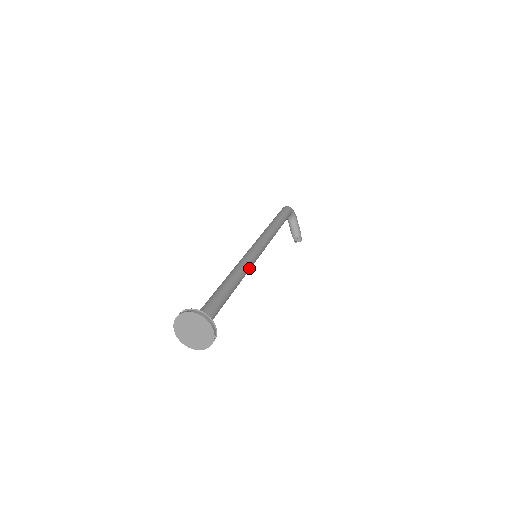
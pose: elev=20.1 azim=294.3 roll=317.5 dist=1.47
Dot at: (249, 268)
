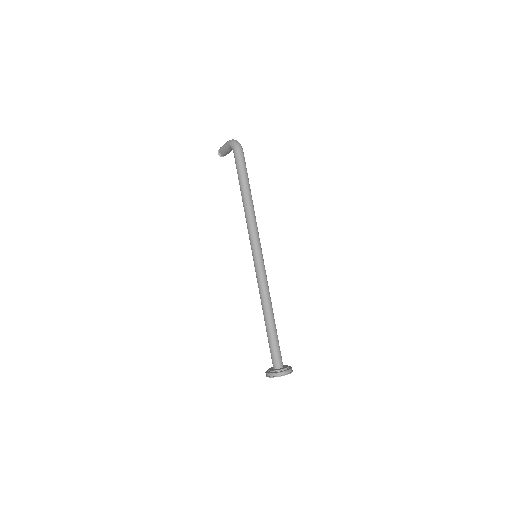
Dot at: occluded
